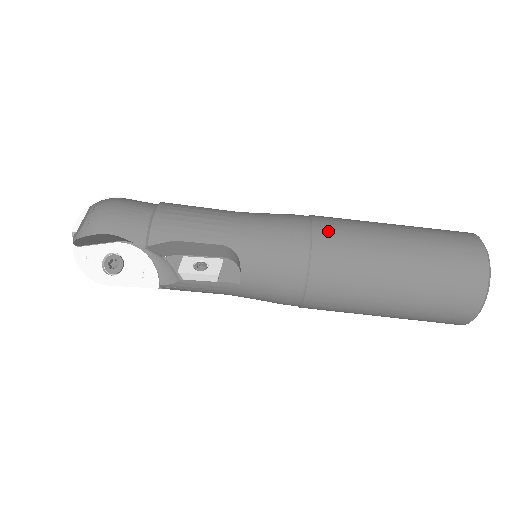
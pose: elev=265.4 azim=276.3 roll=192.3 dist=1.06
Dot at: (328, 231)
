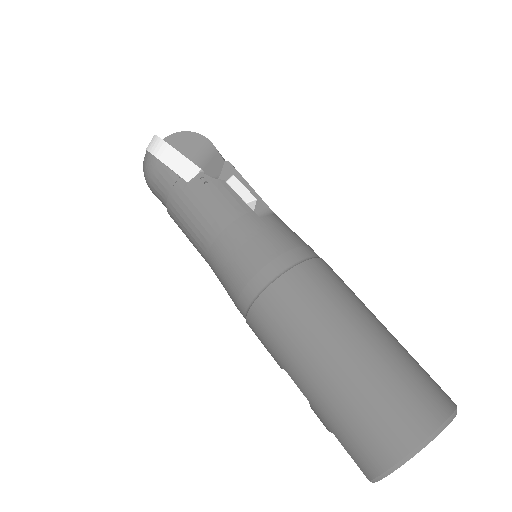
Dot at: occluded
